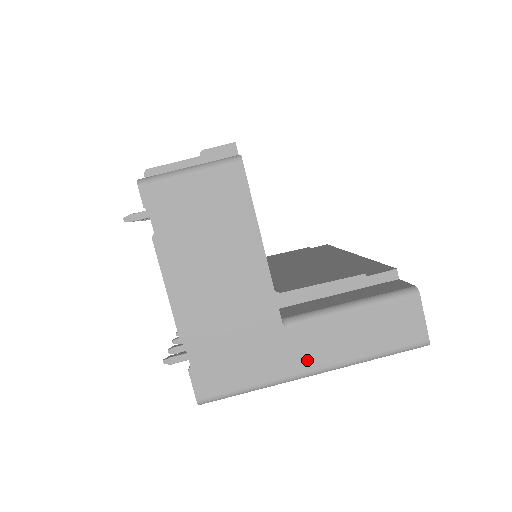
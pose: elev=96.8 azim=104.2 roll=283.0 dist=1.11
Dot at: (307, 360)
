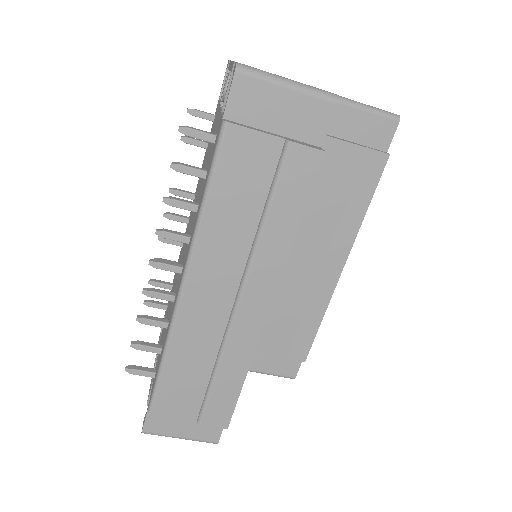
Dot at: occluded
